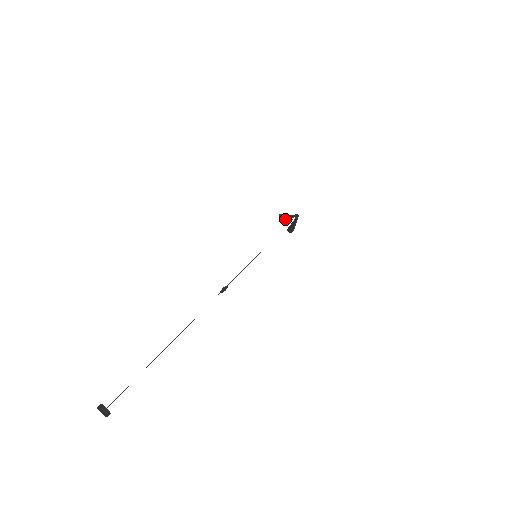
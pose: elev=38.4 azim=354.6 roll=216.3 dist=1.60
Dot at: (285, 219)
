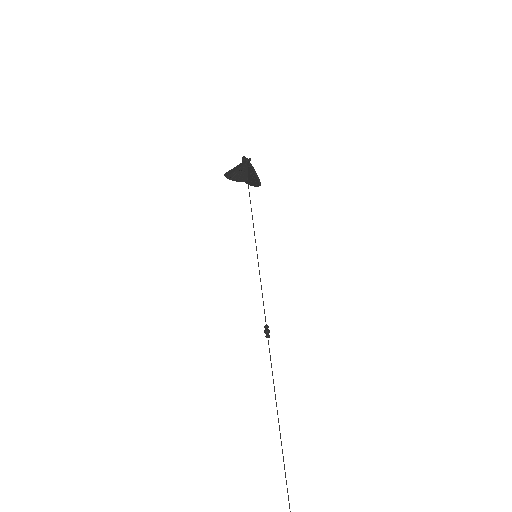
Dot at: (241, 179)
